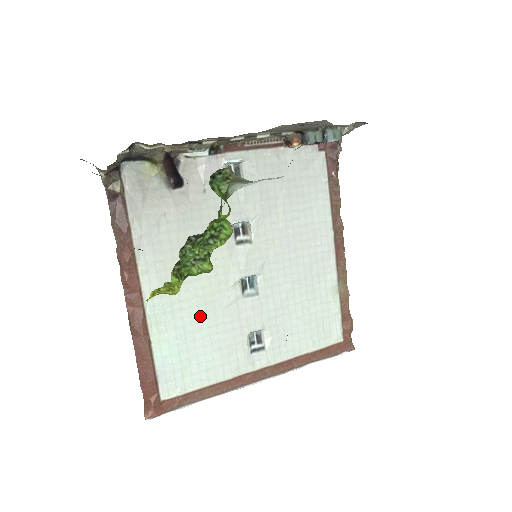
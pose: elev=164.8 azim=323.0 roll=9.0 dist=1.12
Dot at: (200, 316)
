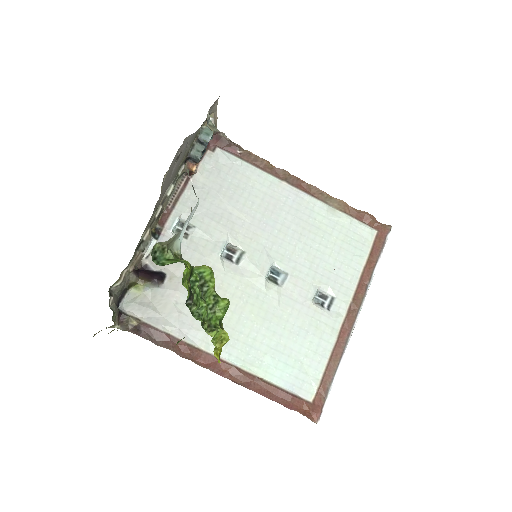
Dot at: (270, 329)
